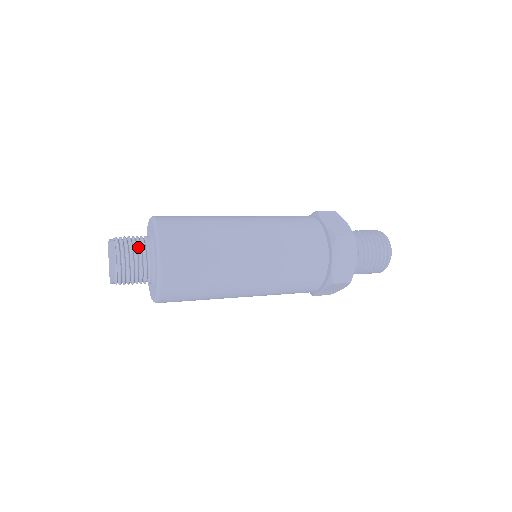
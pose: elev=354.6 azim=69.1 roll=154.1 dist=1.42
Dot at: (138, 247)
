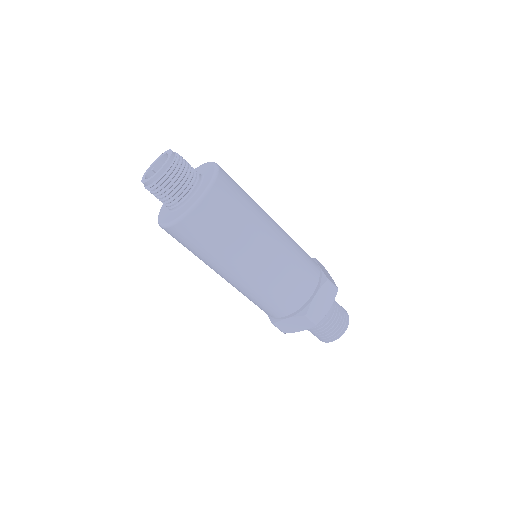
Dot at: occluded
